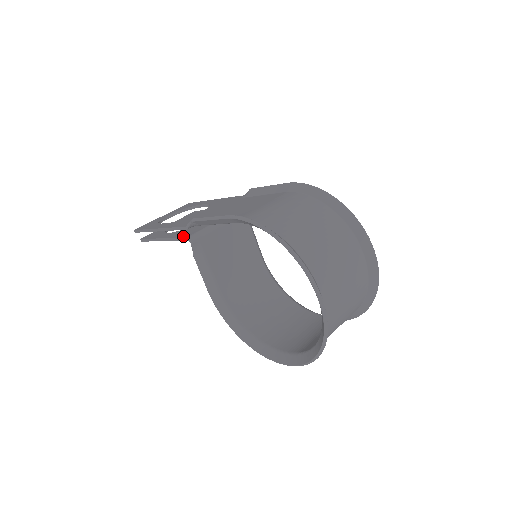
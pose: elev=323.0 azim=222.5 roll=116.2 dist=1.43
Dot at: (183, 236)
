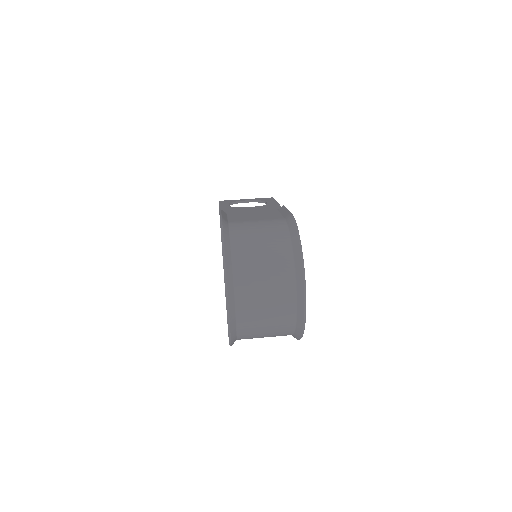
Dot at: occluded
